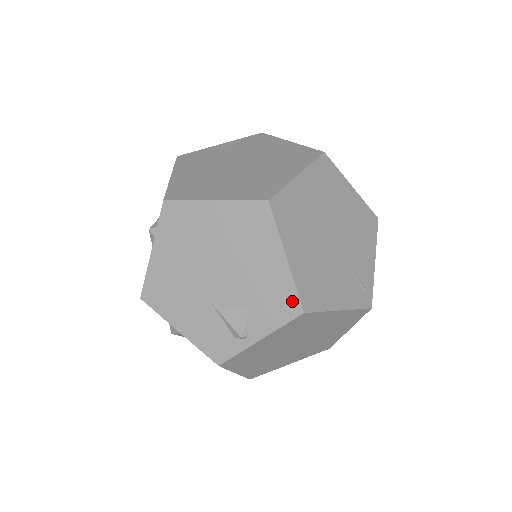
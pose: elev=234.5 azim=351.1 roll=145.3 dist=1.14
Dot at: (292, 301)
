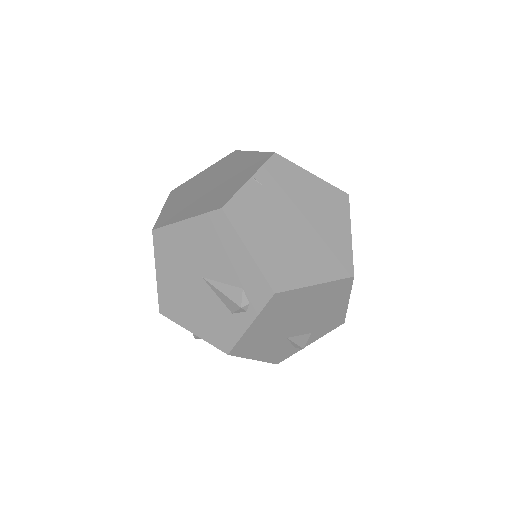
Dot at: (341, 320)
